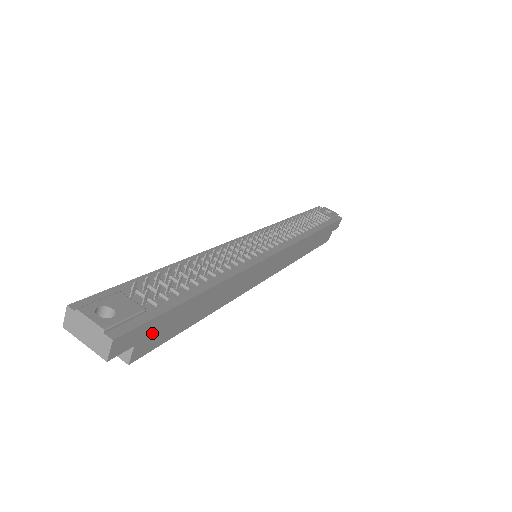
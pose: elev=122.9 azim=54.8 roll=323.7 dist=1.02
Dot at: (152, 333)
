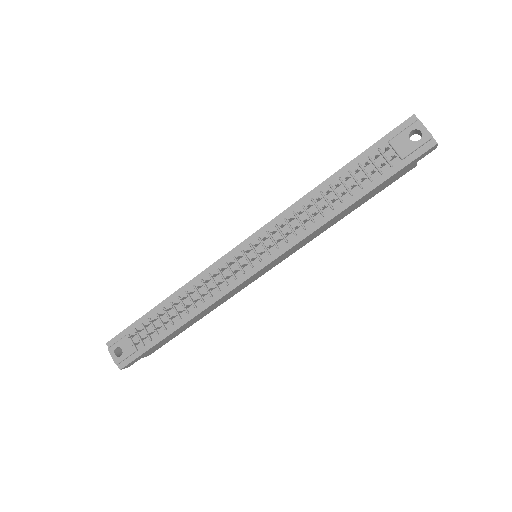
Dot at: (149, 352)
